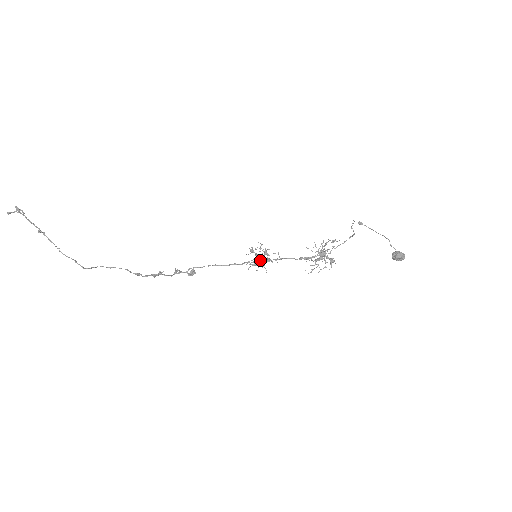
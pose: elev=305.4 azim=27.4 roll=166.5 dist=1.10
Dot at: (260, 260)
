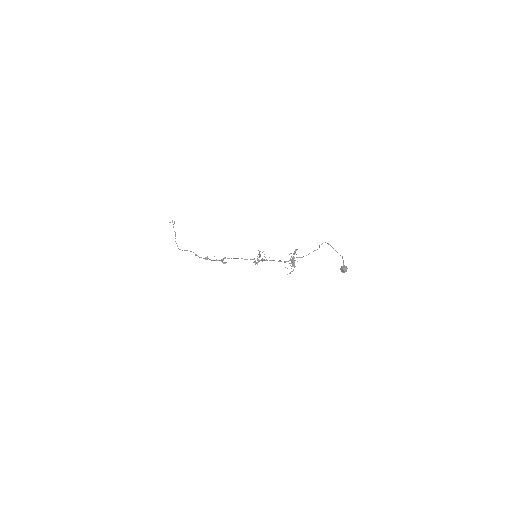
Dot at: (257, 259)
